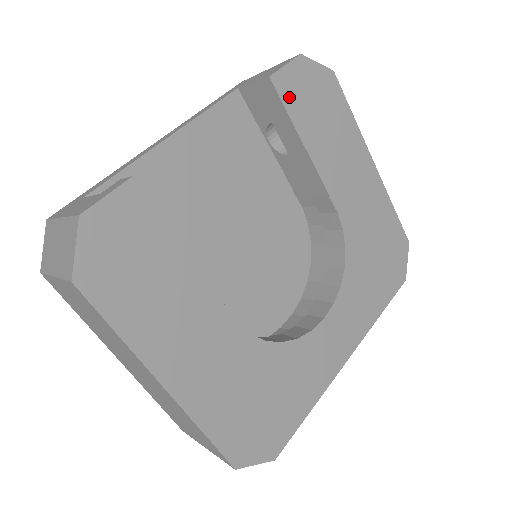
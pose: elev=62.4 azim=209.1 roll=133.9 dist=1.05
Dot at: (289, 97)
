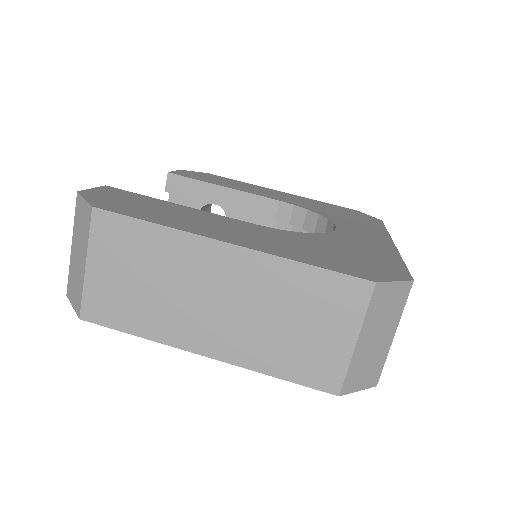
Dot at: (189, 176)
